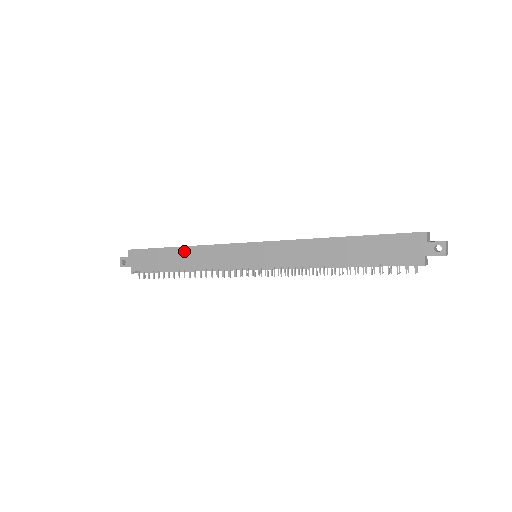
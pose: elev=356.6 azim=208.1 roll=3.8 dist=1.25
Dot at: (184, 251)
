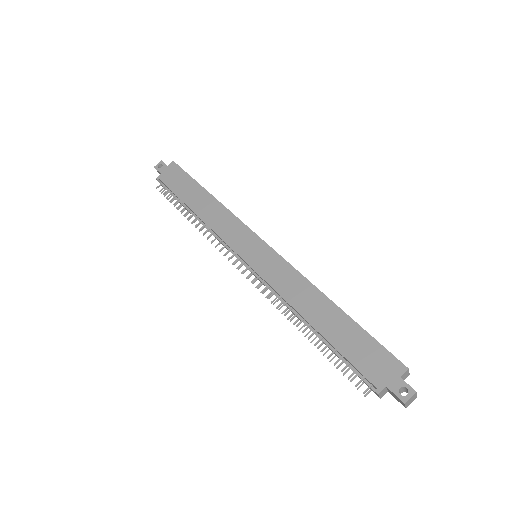
Dot at: (210, 199)
